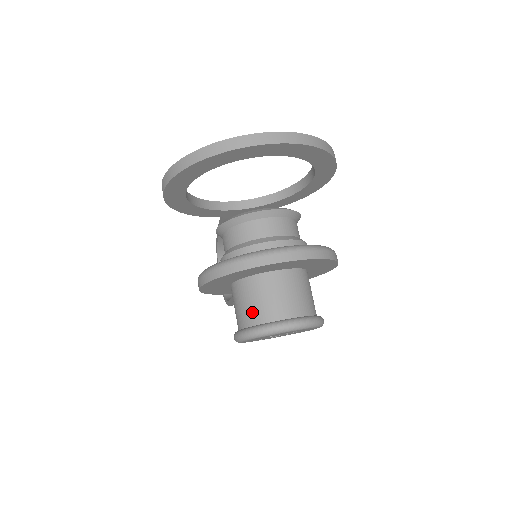
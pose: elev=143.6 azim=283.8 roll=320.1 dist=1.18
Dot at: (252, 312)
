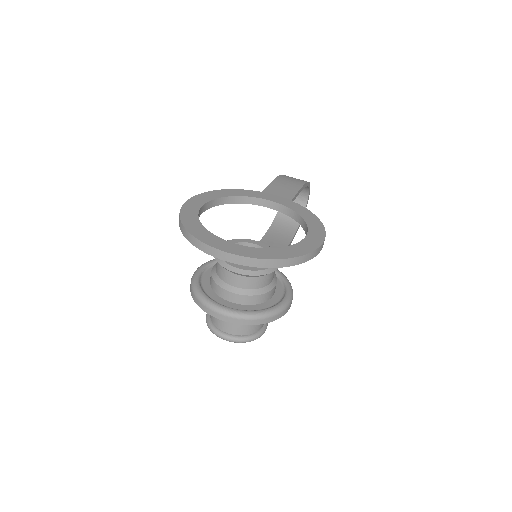
Dot at: occluded
